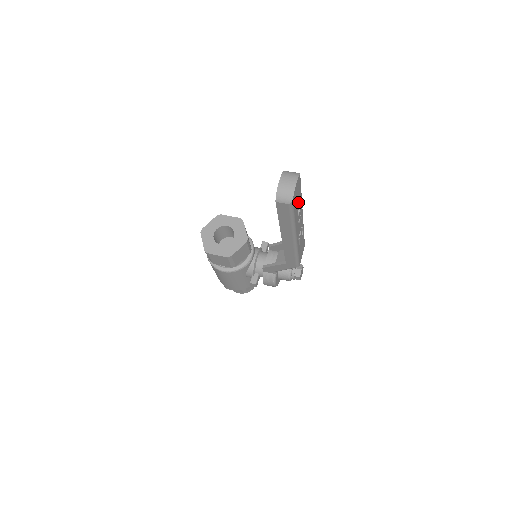
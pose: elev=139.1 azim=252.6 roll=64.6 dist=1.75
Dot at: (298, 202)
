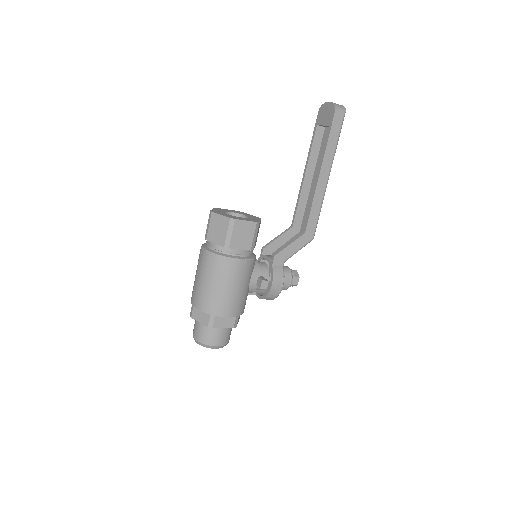
Dot at: occluded
